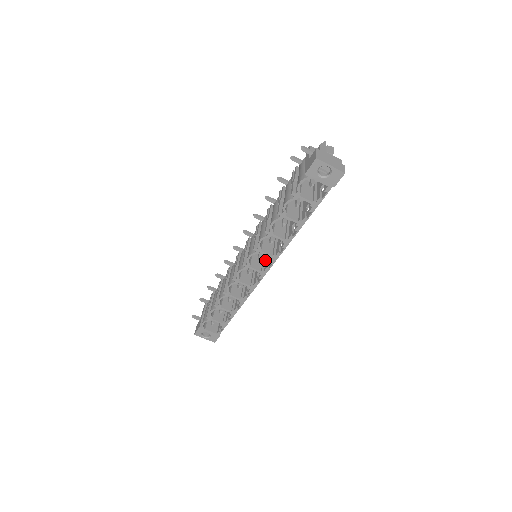
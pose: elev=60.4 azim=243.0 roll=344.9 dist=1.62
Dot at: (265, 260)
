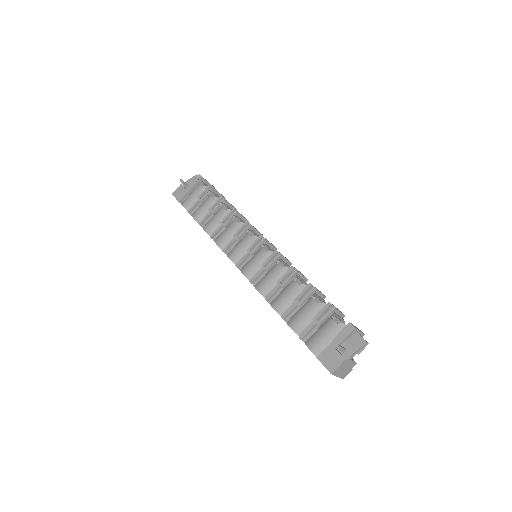
Dot at: occluded
